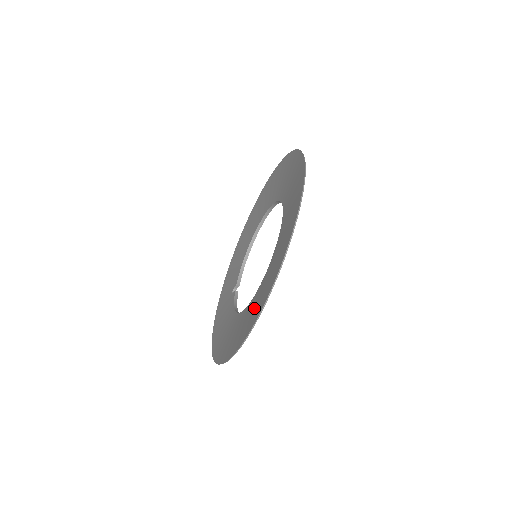
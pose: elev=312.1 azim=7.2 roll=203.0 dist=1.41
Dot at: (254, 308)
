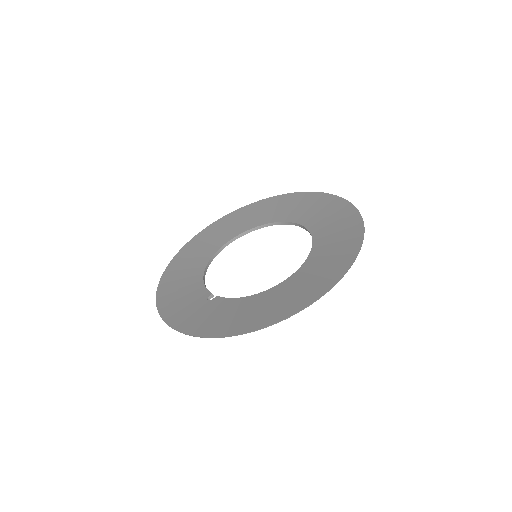
Dot at: (331, 255)
